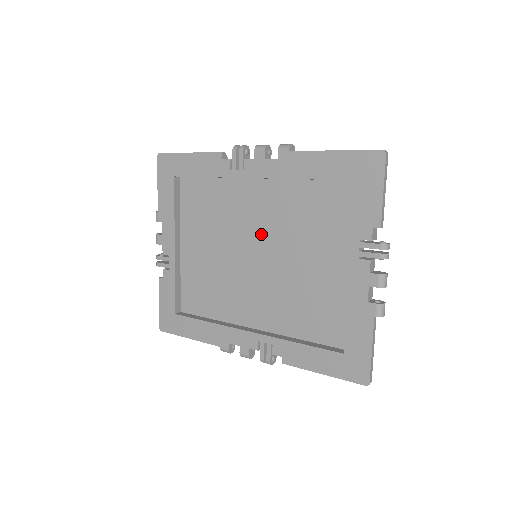
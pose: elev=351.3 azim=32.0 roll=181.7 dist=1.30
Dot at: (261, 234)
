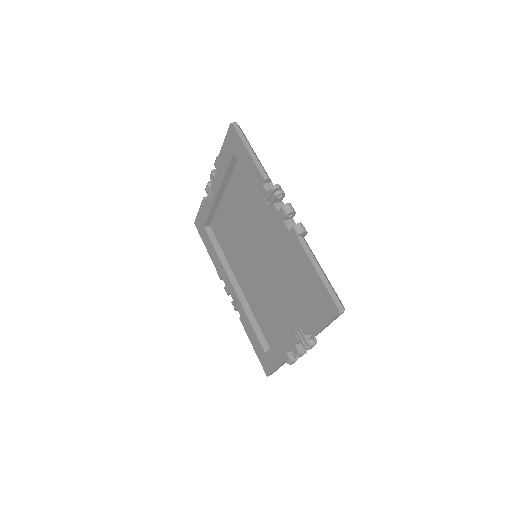
Dot at: (264, 249)
